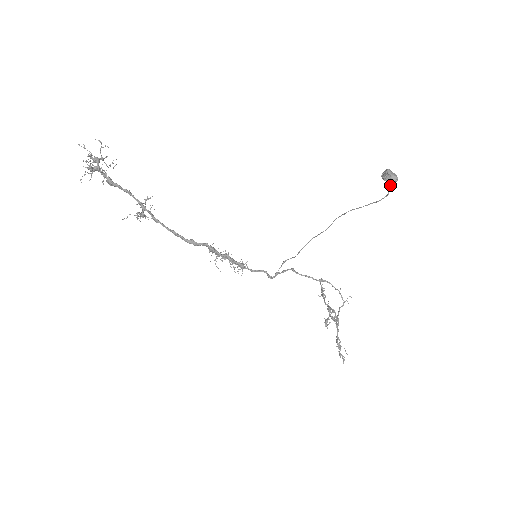
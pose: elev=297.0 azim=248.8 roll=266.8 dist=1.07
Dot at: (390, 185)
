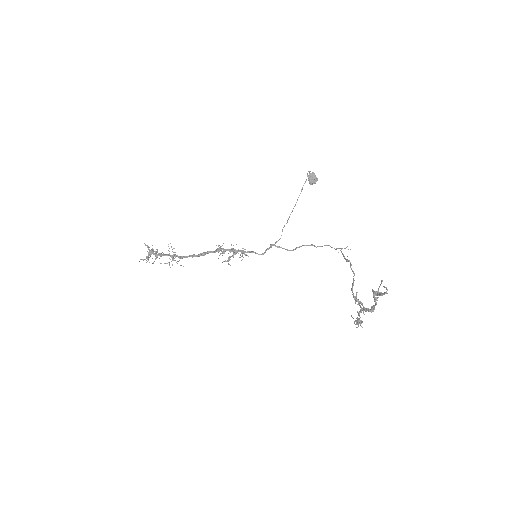
Dot at: (309, 171)
